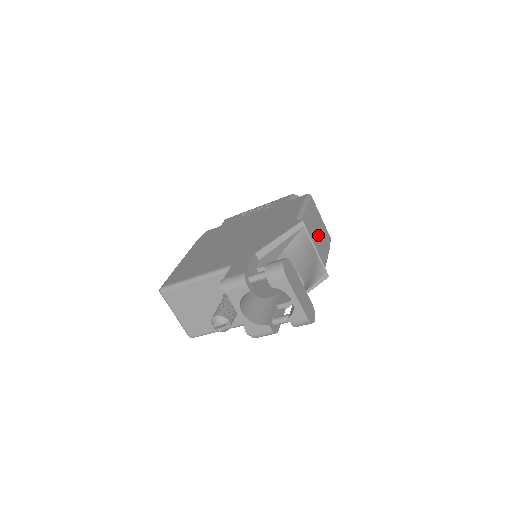
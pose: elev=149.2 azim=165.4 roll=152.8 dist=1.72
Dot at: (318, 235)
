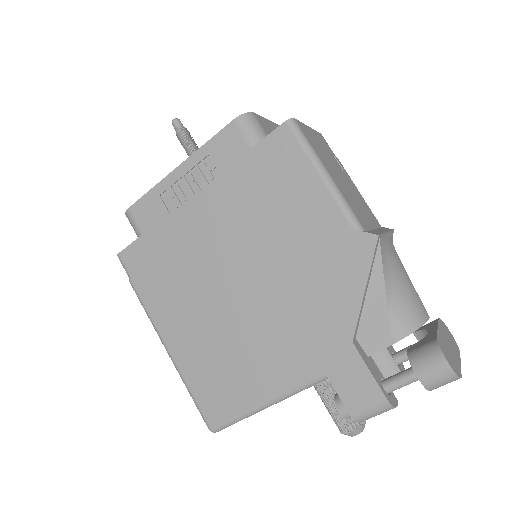
Dot at: (344, 180)
